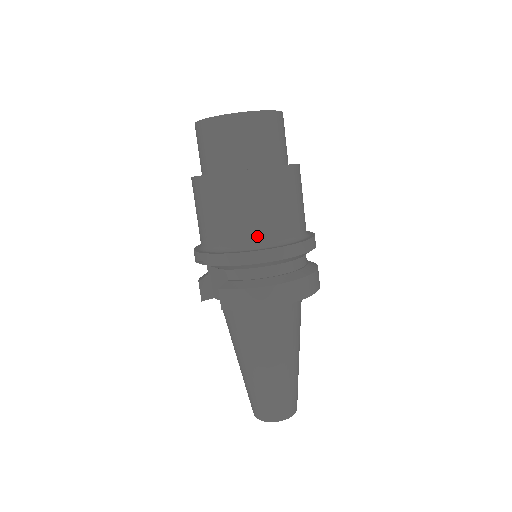
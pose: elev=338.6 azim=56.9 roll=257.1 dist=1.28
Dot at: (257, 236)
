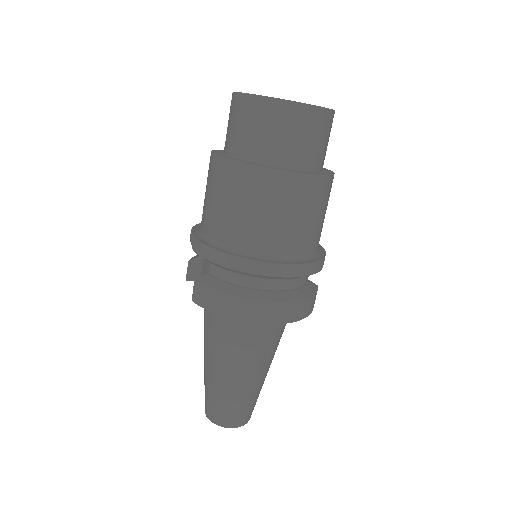
Dot at: (248, 241)
